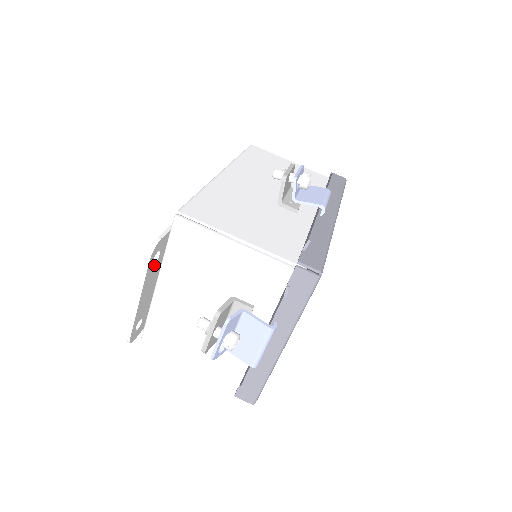
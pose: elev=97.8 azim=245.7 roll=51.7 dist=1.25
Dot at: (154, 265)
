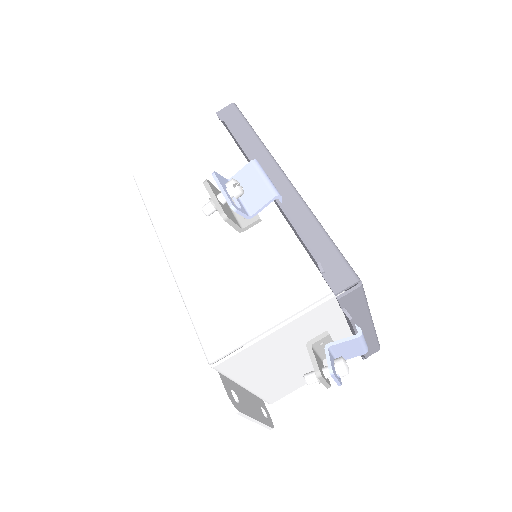
Dot at: (238, 399)
